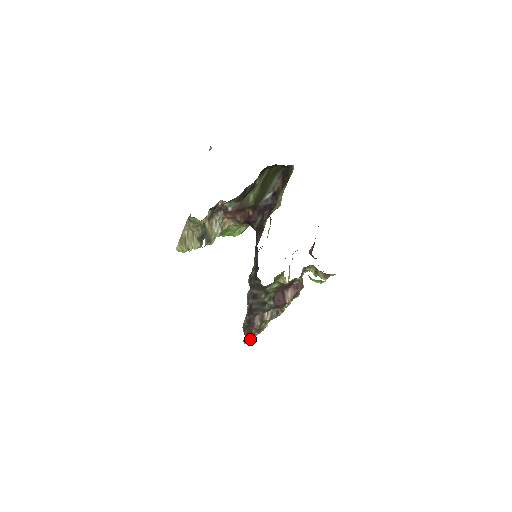
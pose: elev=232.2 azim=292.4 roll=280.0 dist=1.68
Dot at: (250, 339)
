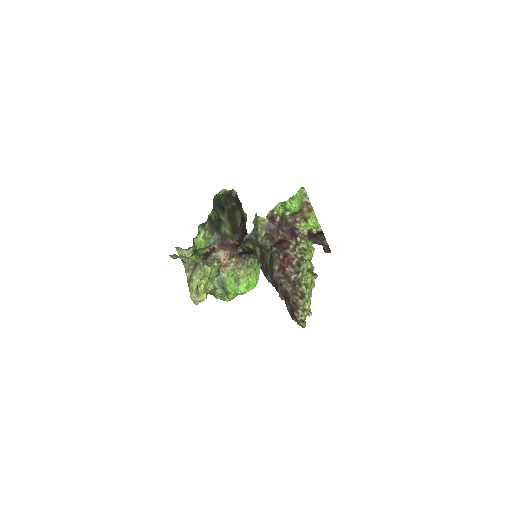
Dot at: (298, 311)
